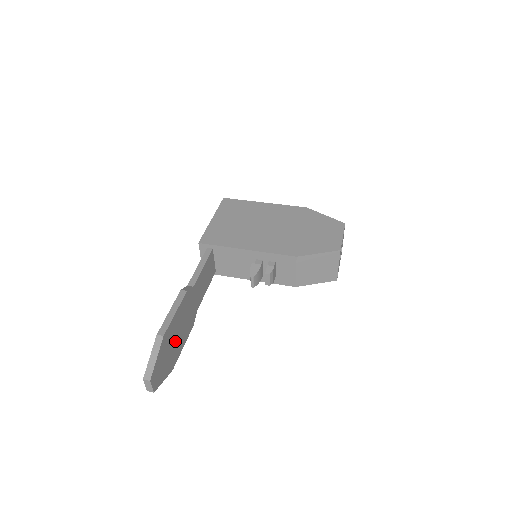
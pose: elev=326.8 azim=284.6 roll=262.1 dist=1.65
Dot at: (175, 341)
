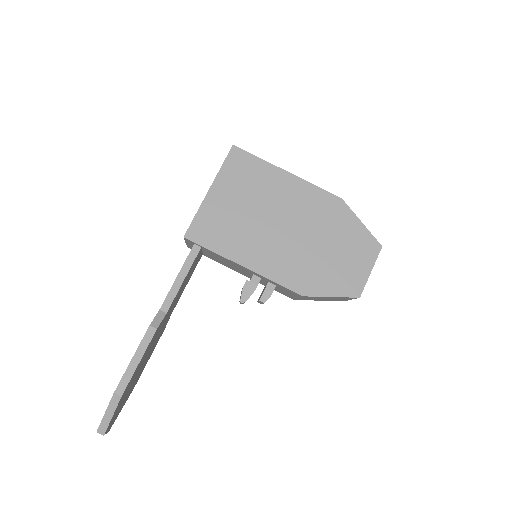
Dot at: (138, 373)
